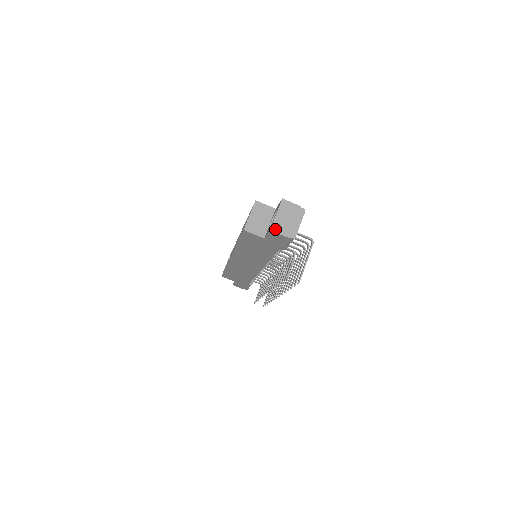
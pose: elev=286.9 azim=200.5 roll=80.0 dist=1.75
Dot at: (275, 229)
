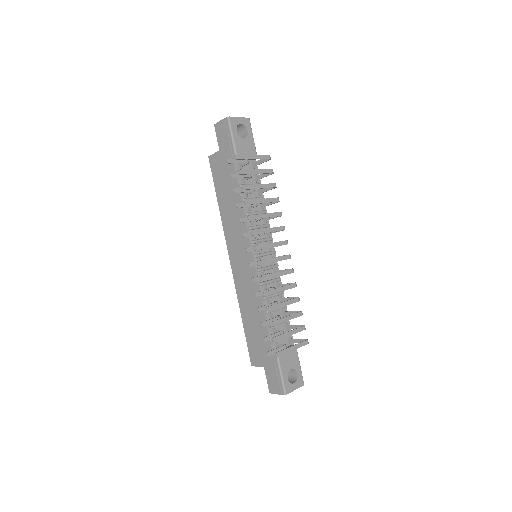
Dot at: (218, 123)
